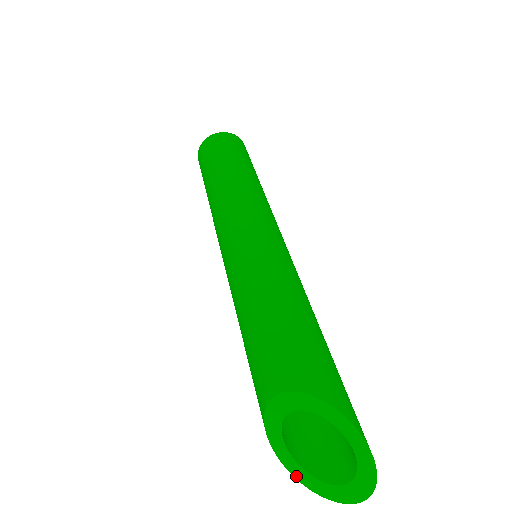
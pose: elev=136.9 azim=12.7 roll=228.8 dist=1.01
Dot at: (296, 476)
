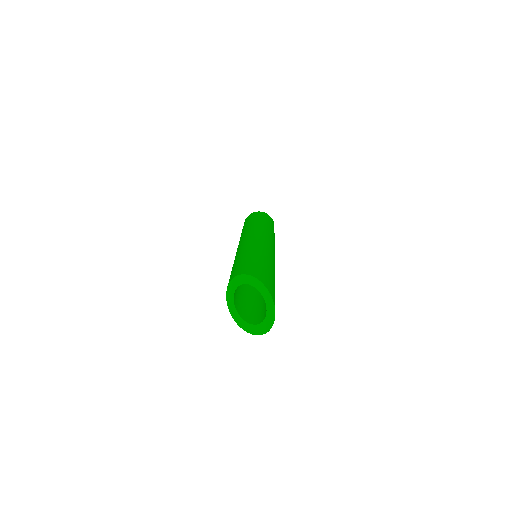
Dot at: (241, 326)
